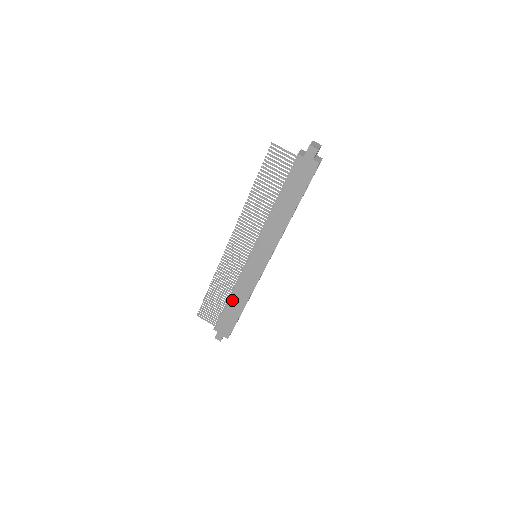
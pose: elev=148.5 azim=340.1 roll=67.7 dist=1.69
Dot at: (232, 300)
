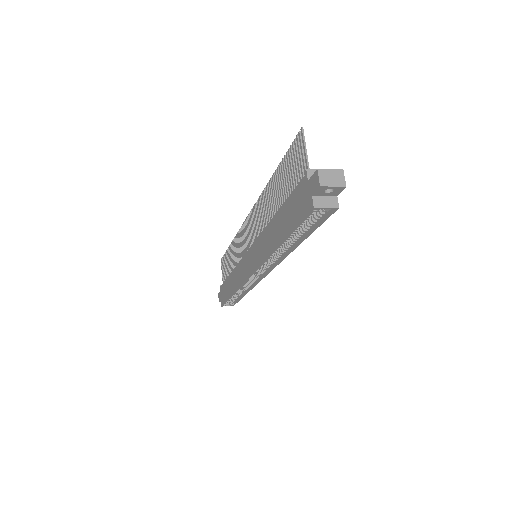
Dot at: (231, 276)
